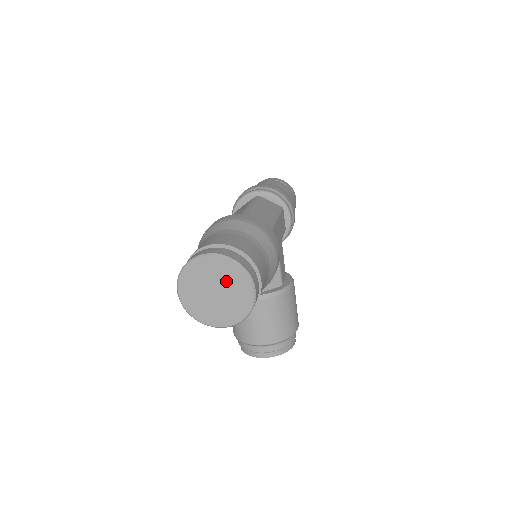
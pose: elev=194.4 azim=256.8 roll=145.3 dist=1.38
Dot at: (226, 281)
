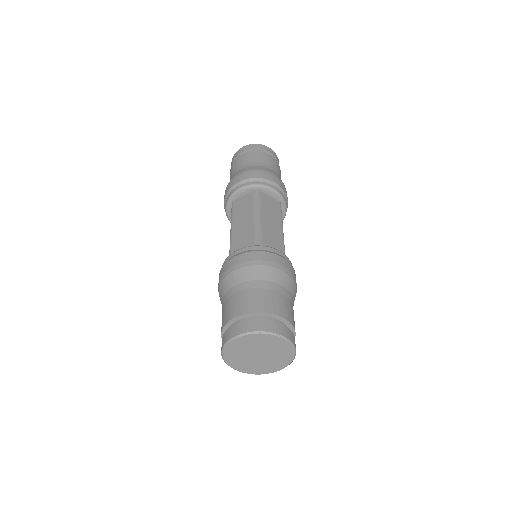
Dot at: (271, 349)
